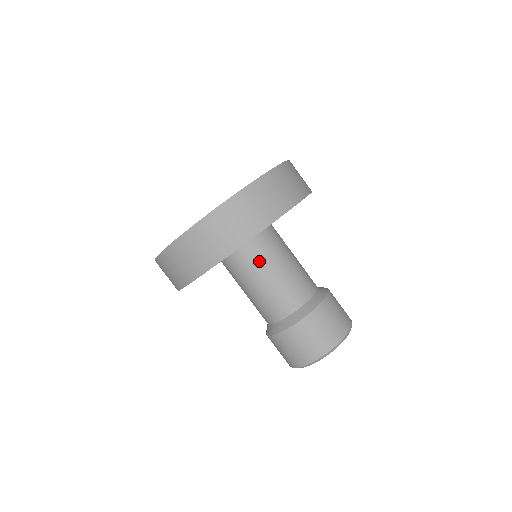
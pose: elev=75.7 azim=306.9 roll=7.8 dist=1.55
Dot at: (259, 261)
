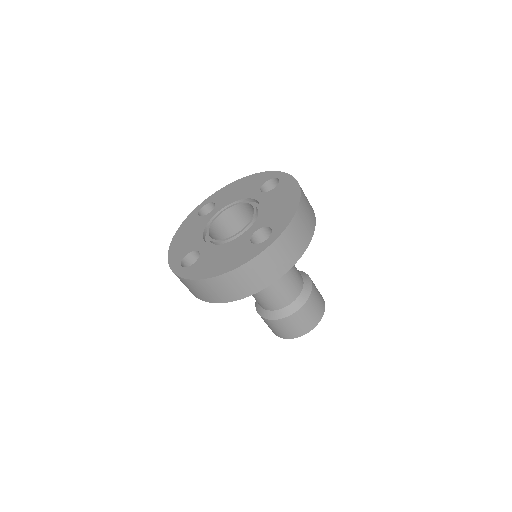
Dot at: occluded
